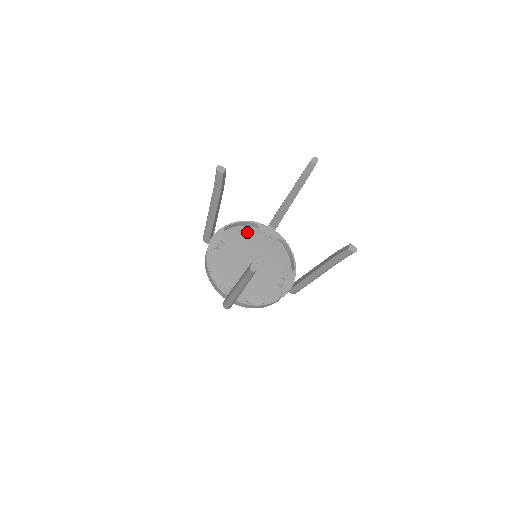
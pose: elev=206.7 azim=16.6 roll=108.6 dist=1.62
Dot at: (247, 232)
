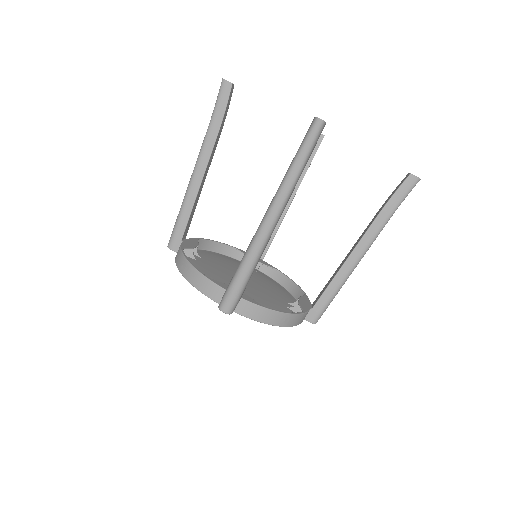
Dot at: (226, 258)
